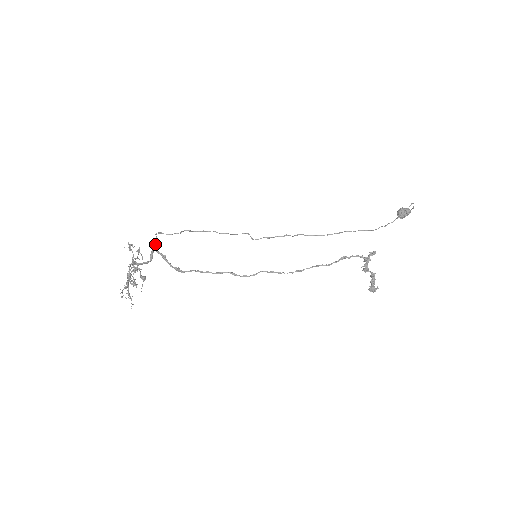
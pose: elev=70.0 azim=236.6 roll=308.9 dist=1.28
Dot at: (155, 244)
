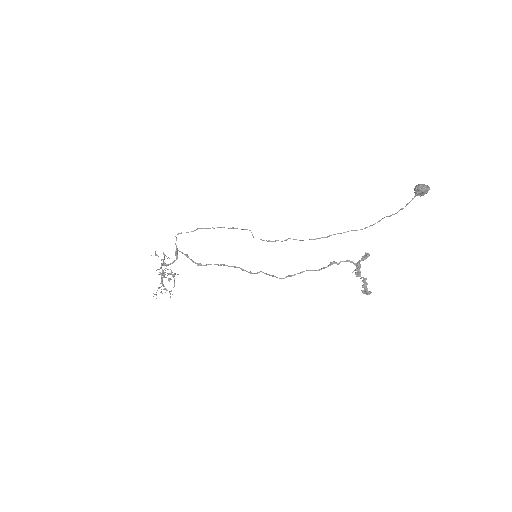
Dot at: (176, 245)
